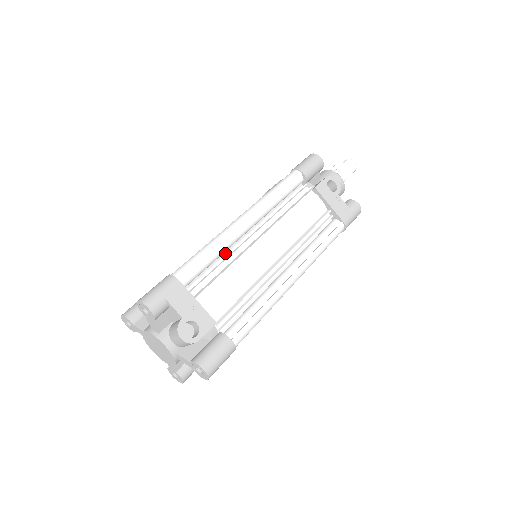
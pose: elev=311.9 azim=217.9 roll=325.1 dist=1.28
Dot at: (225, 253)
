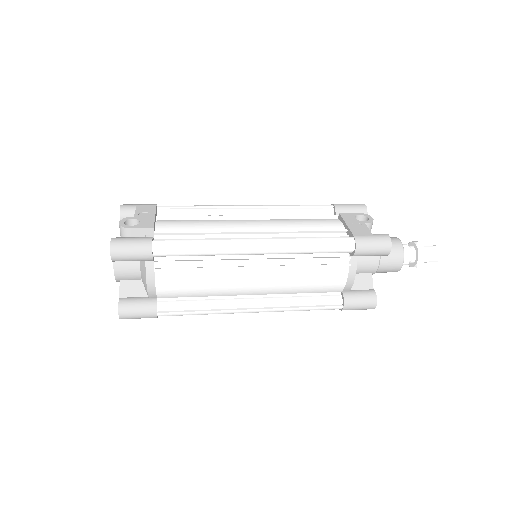
Dot at: occluded
